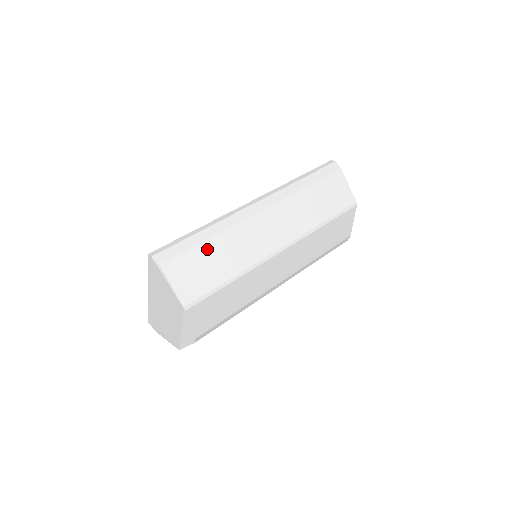
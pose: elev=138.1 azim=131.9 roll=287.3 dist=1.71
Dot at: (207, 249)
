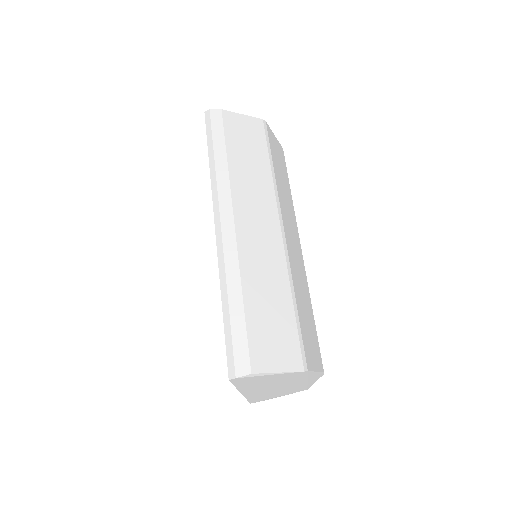
Dot at: (253, 310)
